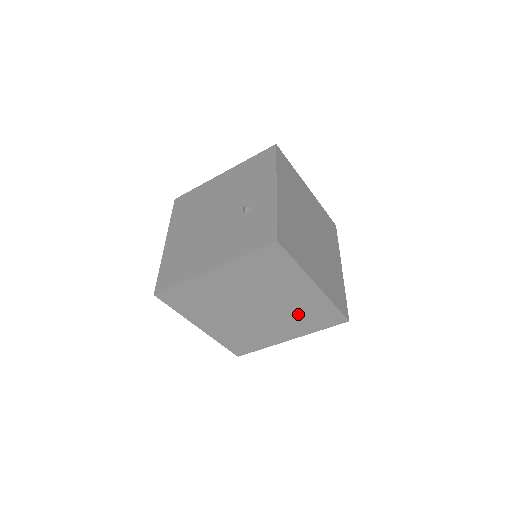
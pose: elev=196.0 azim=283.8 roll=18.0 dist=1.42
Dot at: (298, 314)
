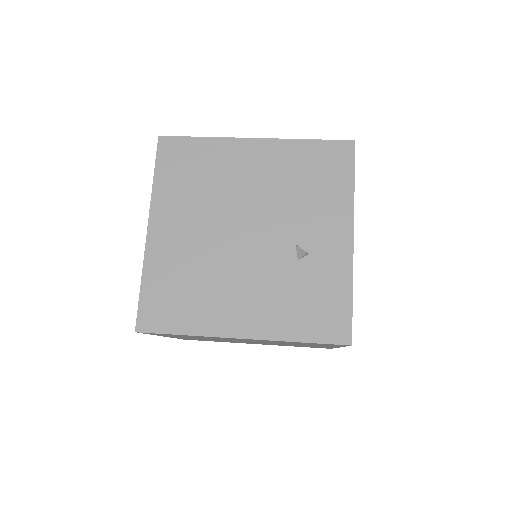
Dot at: (290, 345)
